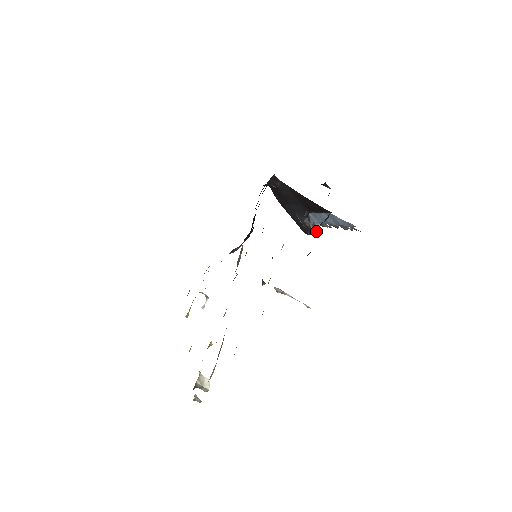
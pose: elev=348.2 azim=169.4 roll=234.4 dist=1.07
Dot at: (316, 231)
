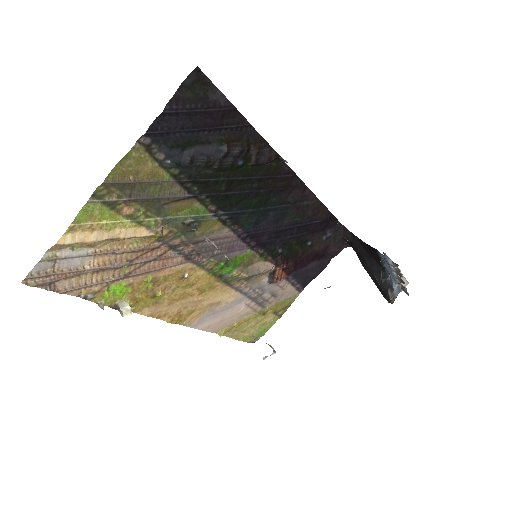
Dot at: (391, 293)
